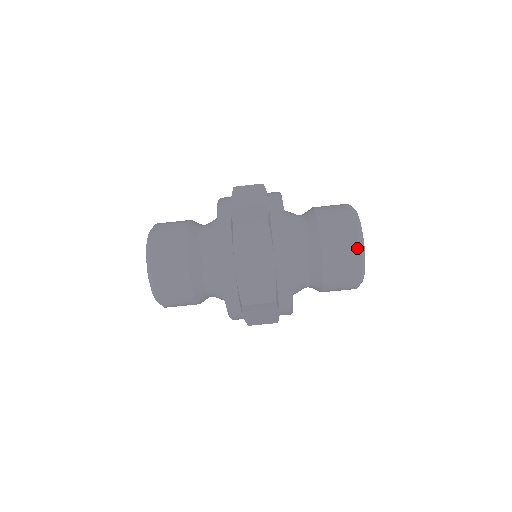
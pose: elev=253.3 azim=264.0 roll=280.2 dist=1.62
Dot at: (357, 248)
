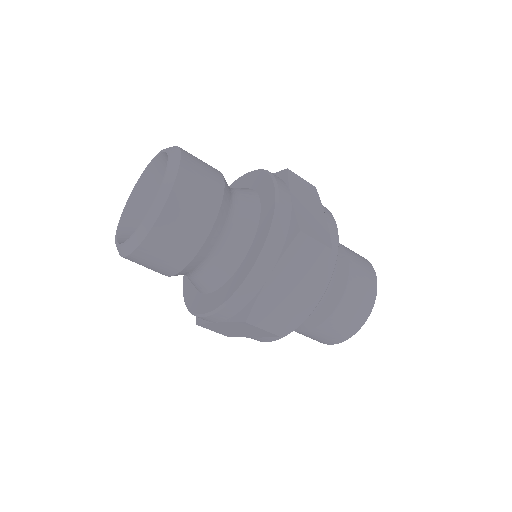
Dot at: (330, 344)
